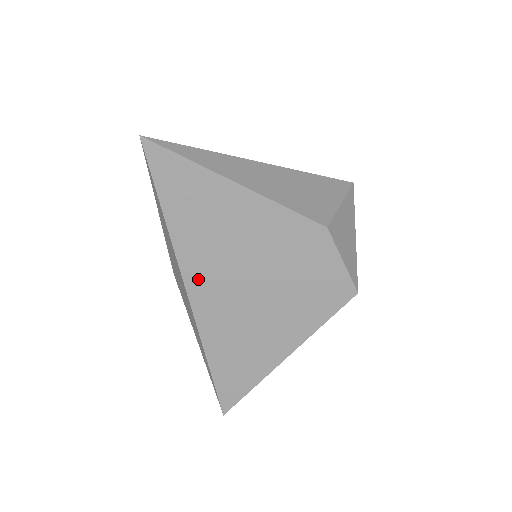
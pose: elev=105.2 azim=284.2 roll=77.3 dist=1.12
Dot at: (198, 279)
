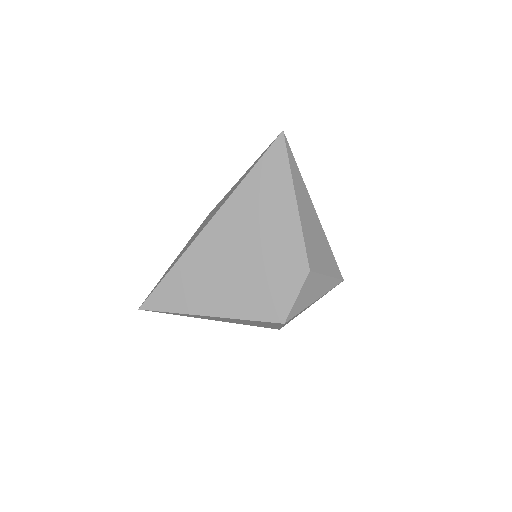
Dot at: (222, 222)
